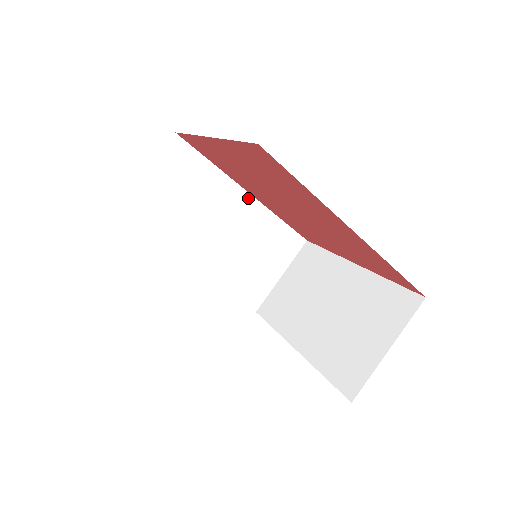
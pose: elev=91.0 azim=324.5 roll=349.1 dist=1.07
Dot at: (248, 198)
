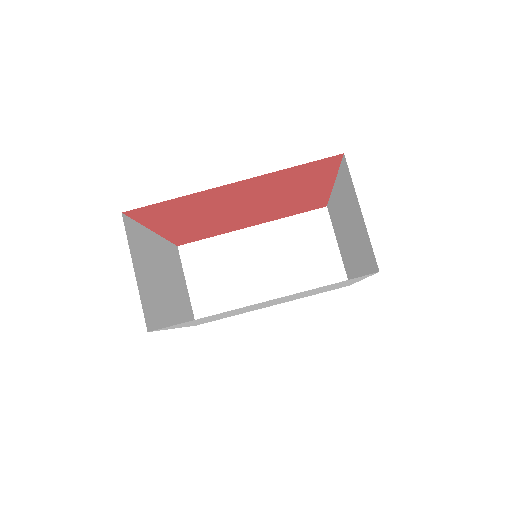
Dot at: (256, 229)
